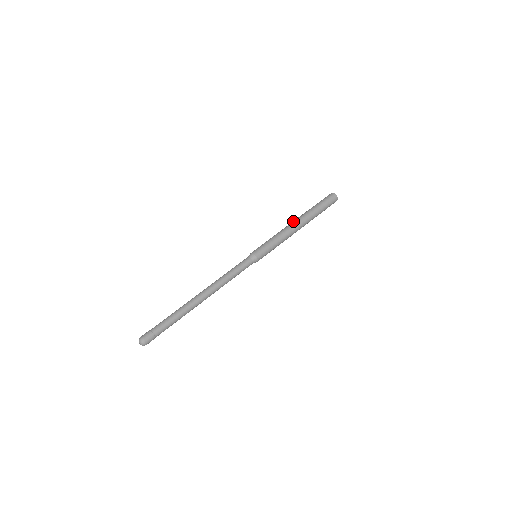
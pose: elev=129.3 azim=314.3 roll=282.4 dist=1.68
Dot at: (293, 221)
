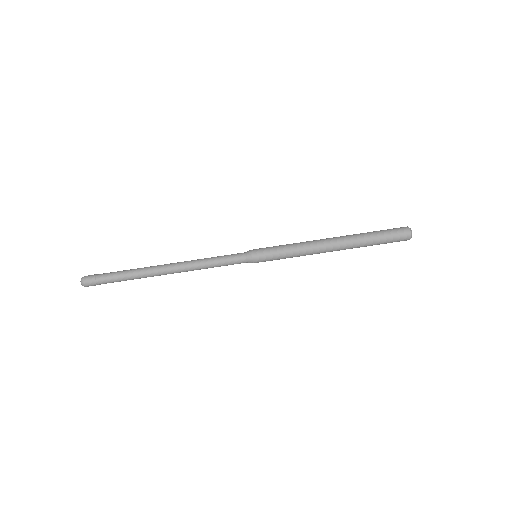
Dot at: (329, 239)
